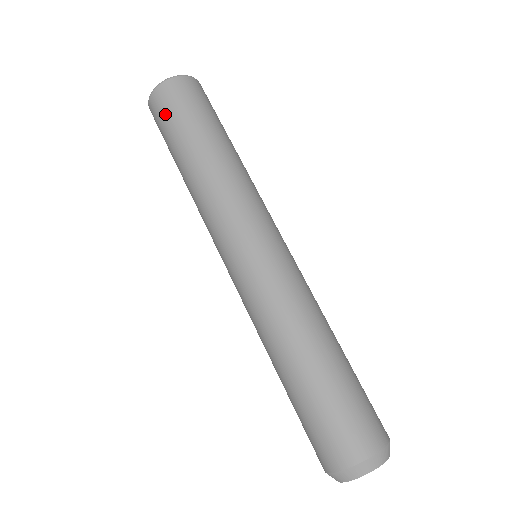
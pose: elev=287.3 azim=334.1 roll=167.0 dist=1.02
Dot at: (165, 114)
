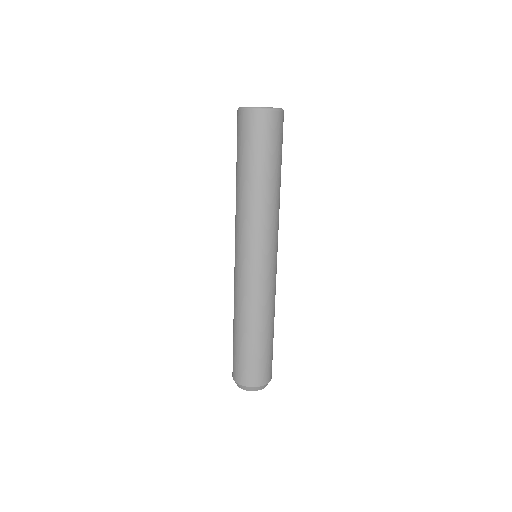
Dot at: (244, 135)
